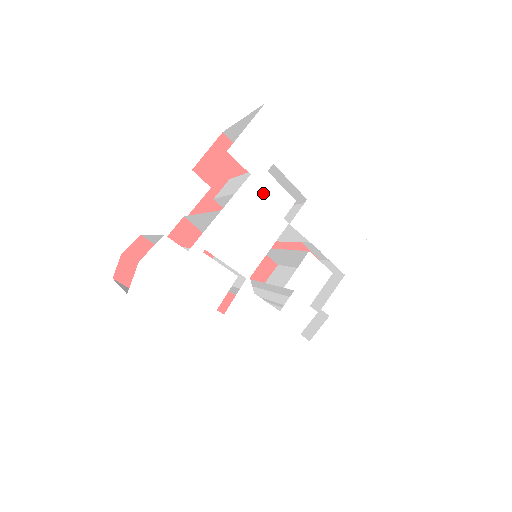
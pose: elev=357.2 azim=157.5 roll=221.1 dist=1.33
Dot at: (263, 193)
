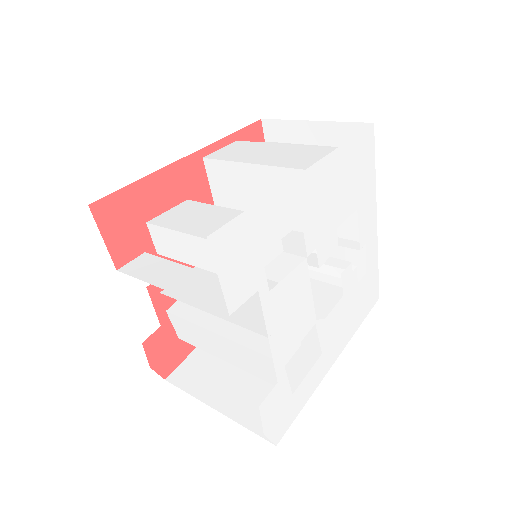
Dot at: occluded
